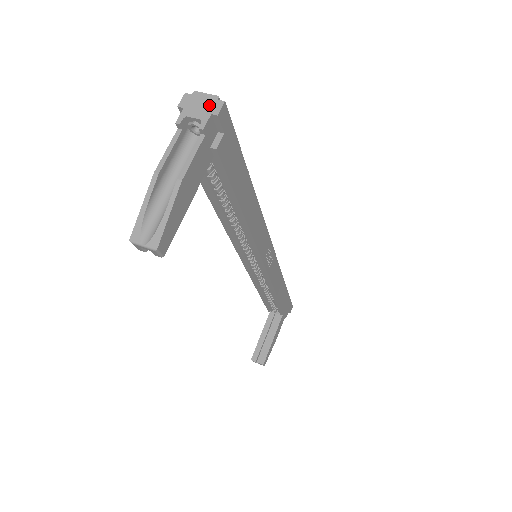
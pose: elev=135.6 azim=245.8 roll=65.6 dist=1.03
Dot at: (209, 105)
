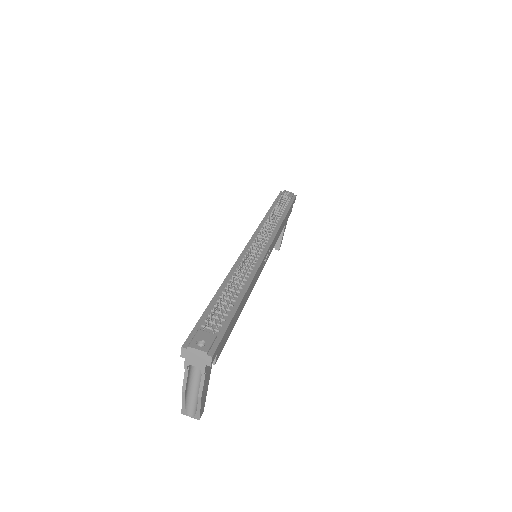
Dot at: (202, 359)
